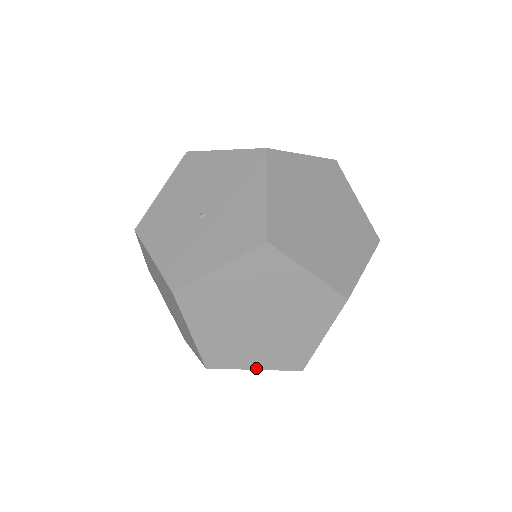
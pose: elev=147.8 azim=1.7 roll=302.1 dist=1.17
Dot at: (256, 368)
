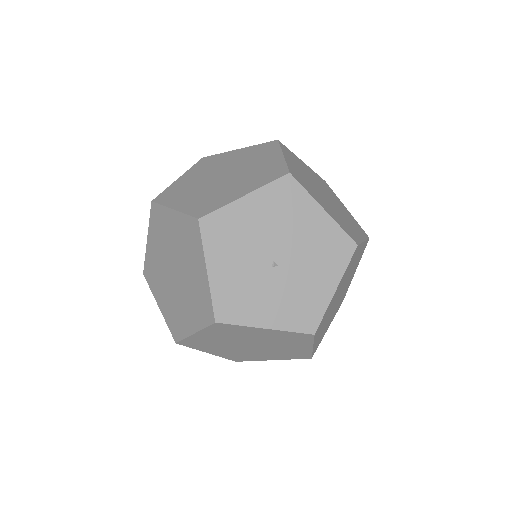
Dot at: (210, 353)
